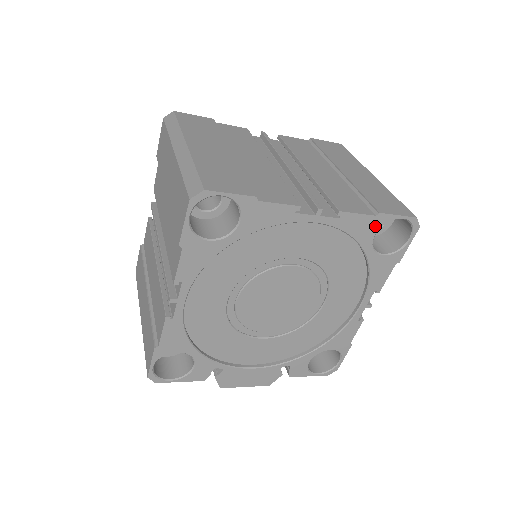
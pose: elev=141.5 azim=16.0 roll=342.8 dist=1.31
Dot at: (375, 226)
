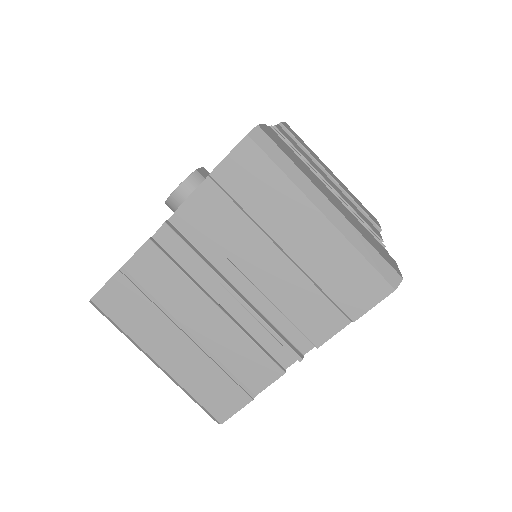
Dot at: occluded
